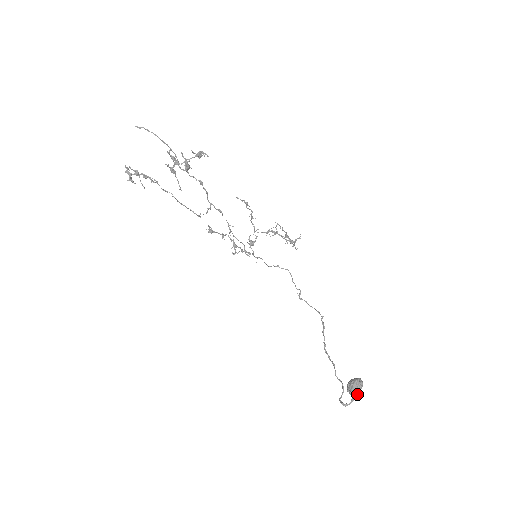
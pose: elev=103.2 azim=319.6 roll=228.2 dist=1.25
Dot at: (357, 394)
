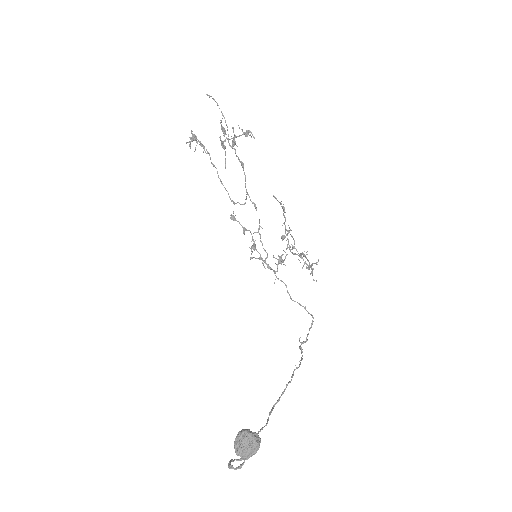
Dot at: (240, 451)
